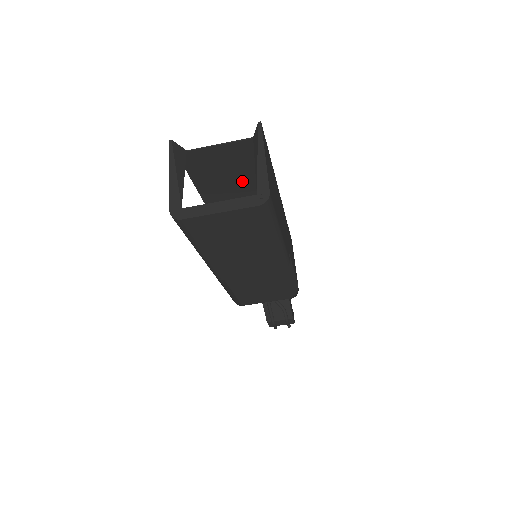
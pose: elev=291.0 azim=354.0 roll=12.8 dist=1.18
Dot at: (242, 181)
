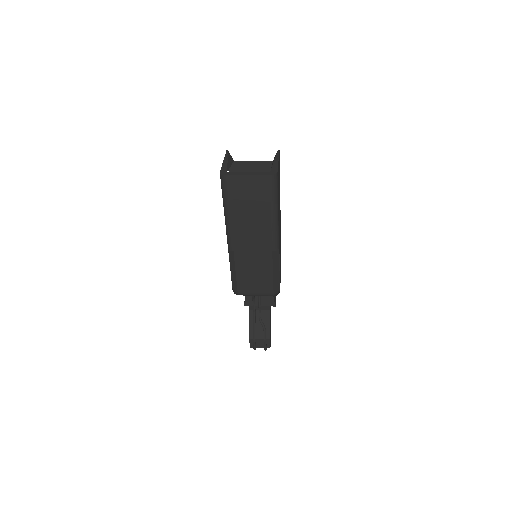
Dot at: occluded
